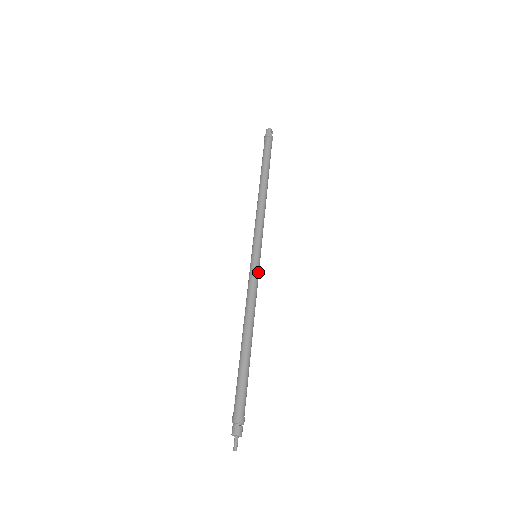
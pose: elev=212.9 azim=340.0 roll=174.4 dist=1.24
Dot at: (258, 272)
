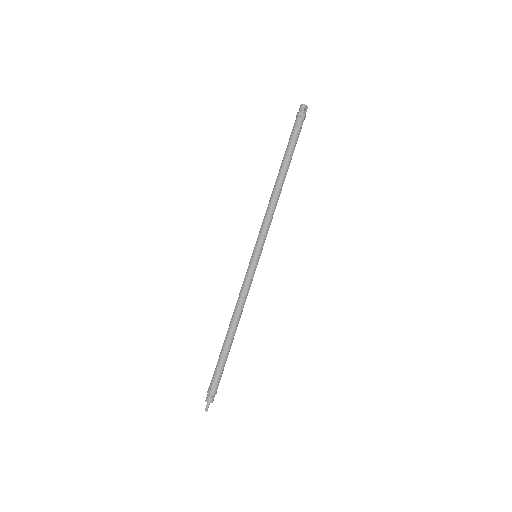
Dot at: (253, 273)
